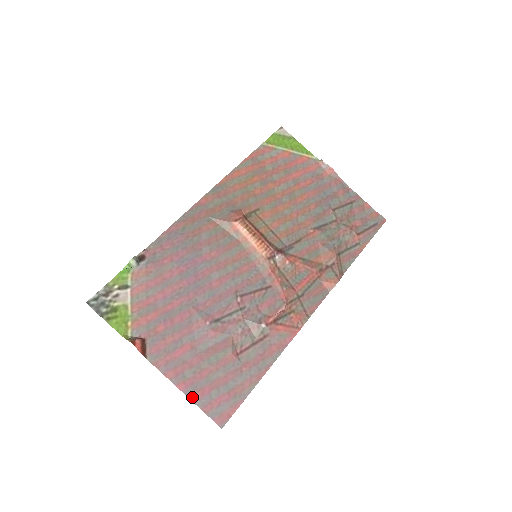
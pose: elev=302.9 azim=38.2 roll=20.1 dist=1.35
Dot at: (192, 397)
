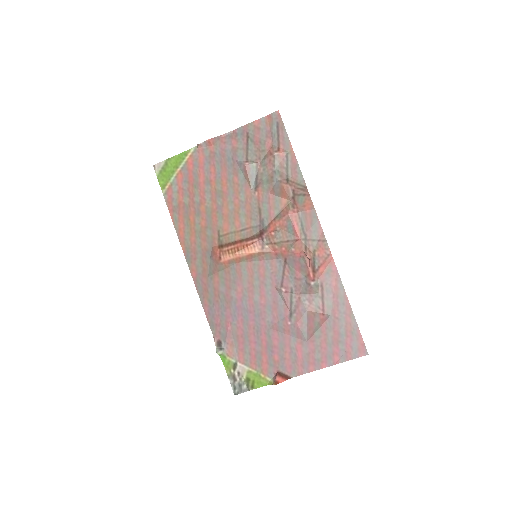
Dot at: (335, 362)
